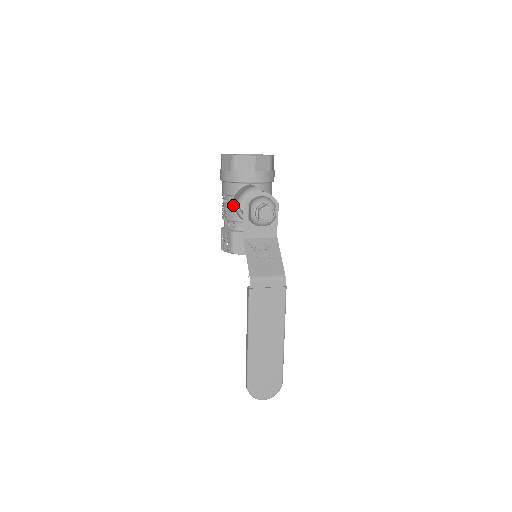
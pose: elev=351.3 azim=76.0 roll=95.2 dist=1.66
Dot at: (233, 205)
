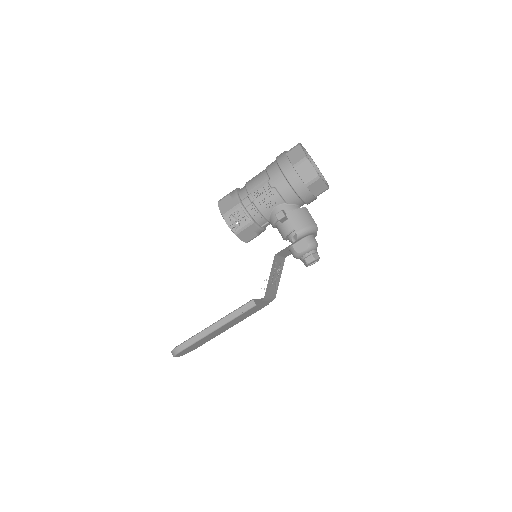
Dot at: (285, 217)
